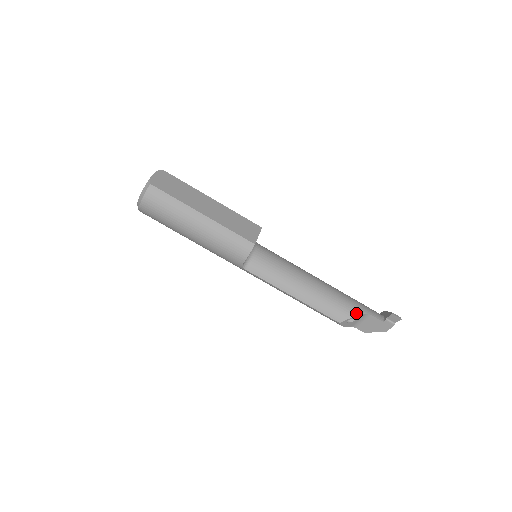
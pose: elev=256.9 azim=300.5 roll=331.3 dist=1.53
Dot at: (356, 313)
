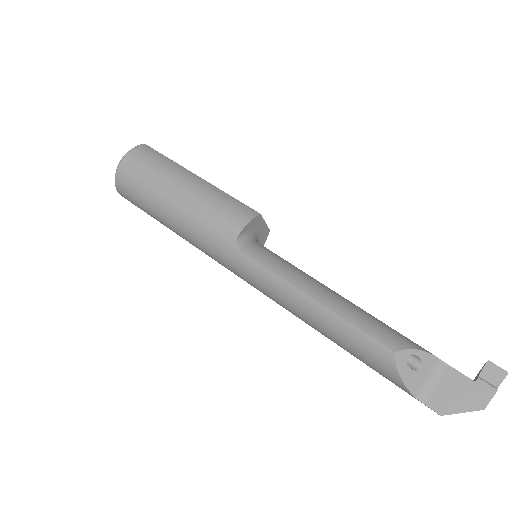
Dot at: (421, 348)
